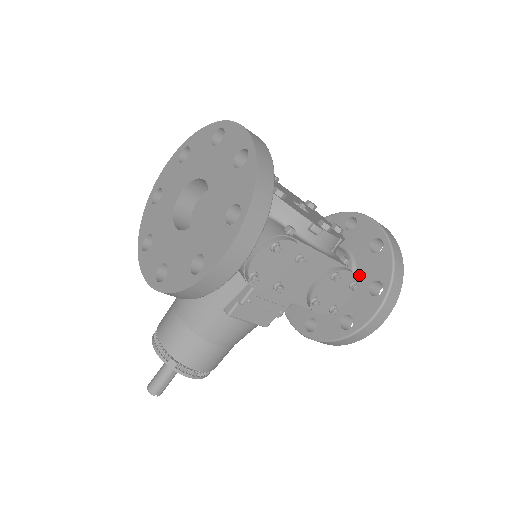
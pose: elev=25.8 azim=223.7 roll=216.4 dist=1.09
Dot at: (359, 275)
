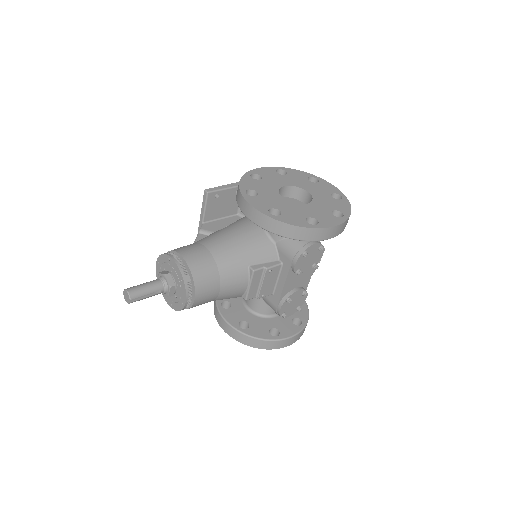
Dot at: occluded
